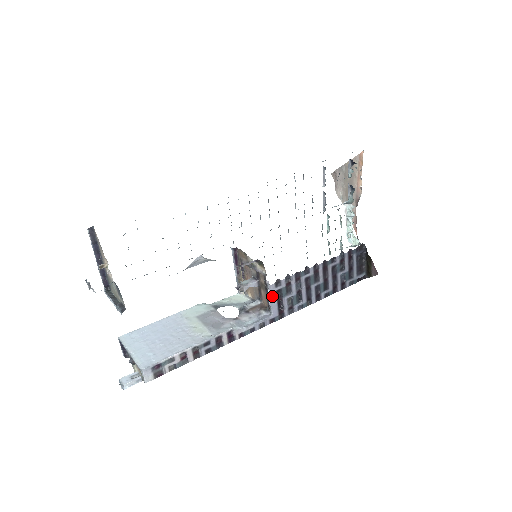
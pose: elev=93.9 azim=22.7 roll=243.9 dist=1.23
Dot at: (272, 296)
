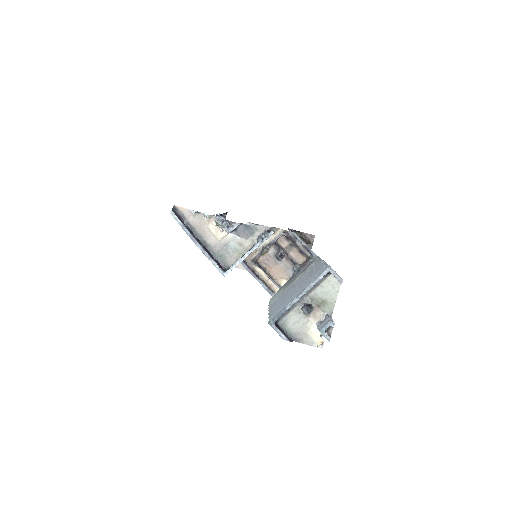
Dot at: occluded
